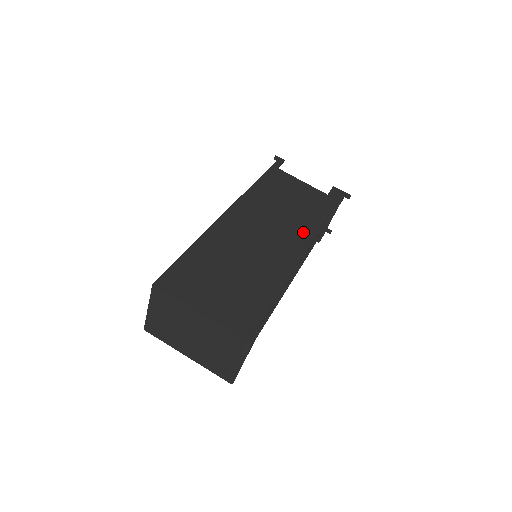
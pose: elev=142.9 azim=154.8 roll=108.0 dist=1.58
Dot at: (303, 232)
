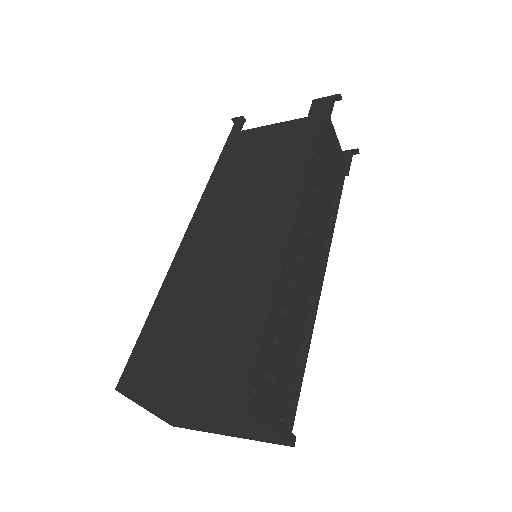
Dot at: (286, 191)
